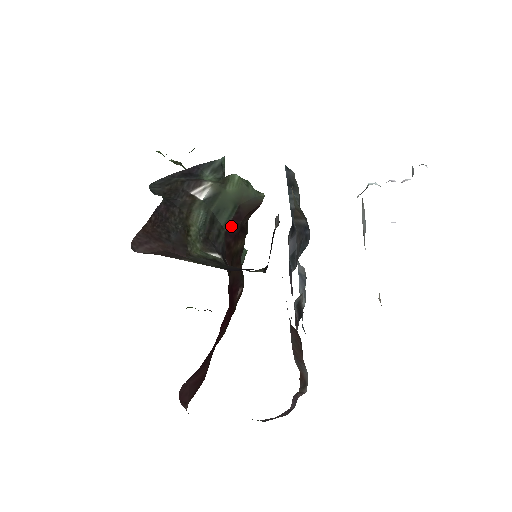
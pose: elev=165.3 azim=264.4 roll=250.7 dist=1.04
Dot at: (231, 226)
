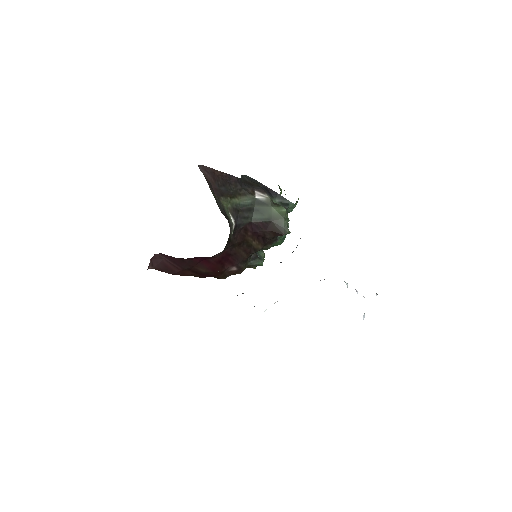
Dot at: (257, 224)
